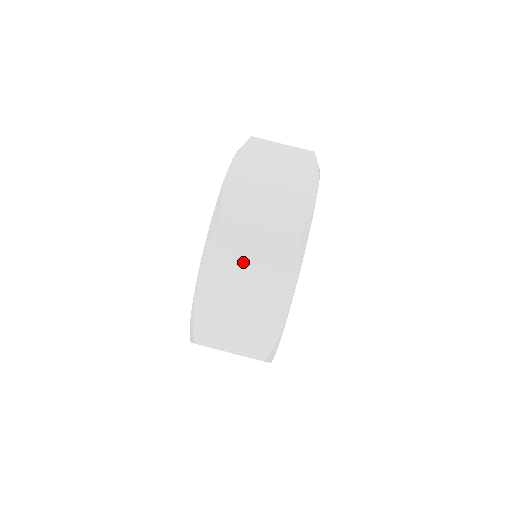
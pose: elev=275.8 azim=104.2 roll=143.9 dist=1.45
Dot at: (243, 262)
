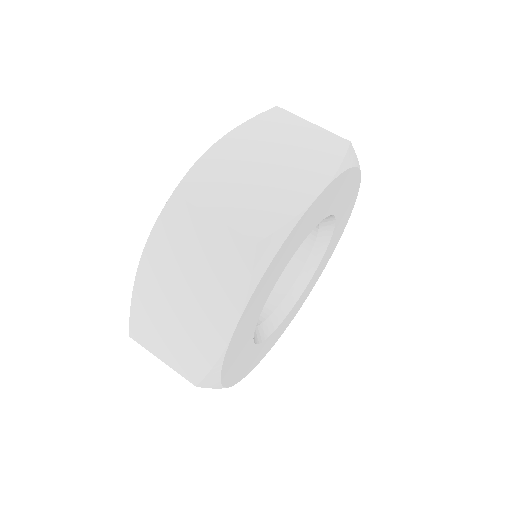
Dot at: (189, 257)
